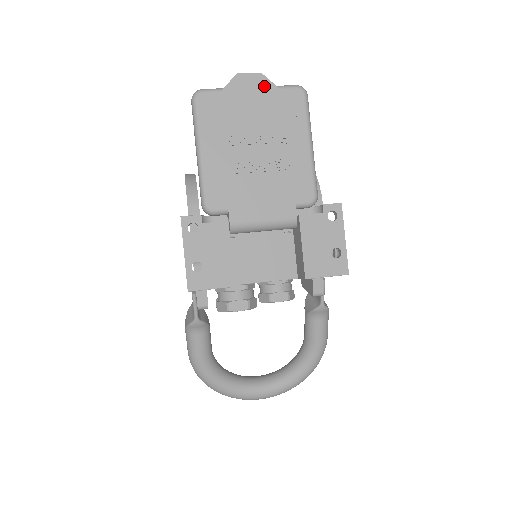
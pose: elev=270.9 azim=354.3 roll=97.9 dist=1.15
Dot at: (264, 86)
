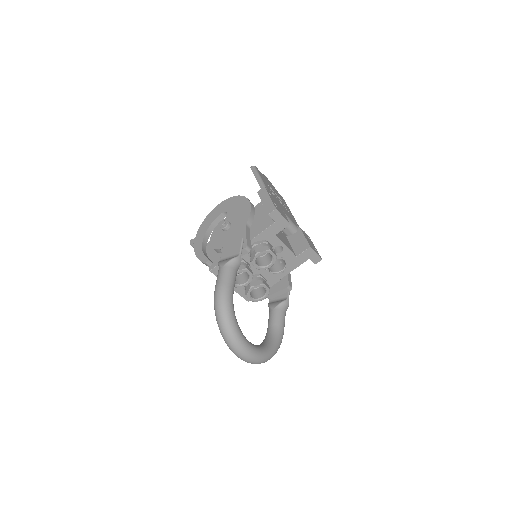
Dot at: (273, 186)
